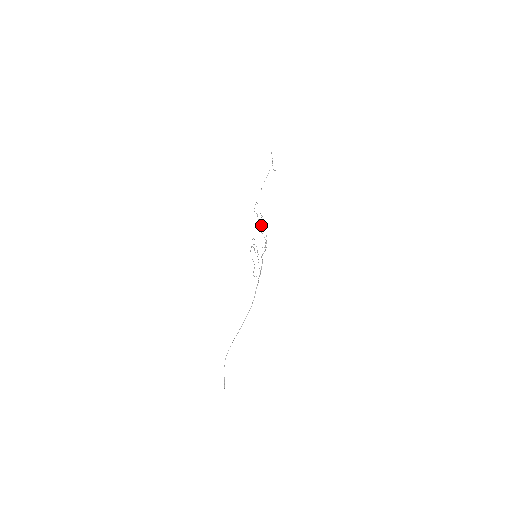
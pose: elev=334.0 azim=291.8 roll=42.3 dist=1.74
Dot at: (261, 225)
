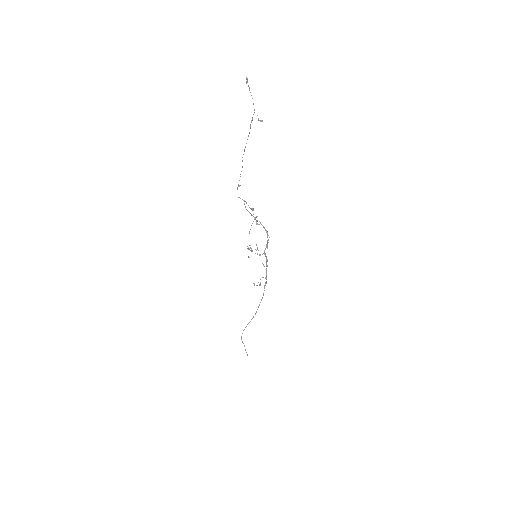
Dot at: occluded
